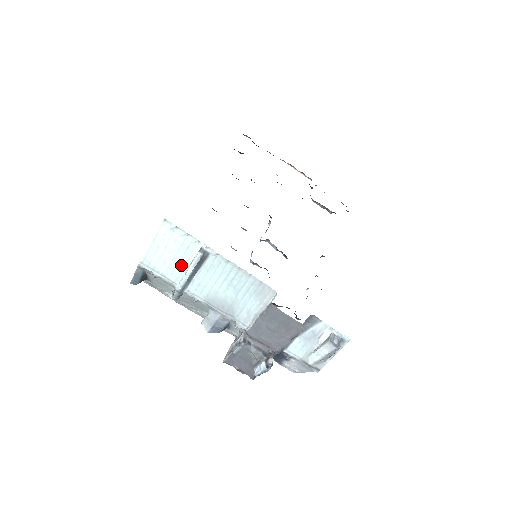
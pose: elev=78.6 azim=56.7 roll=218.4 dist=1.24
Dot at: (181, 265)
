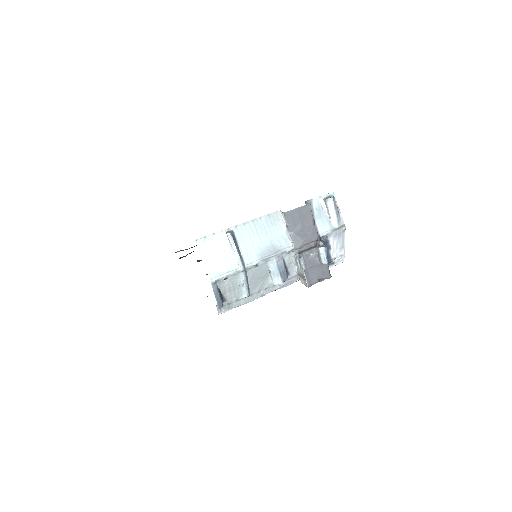
Dot at: (228, 255)
